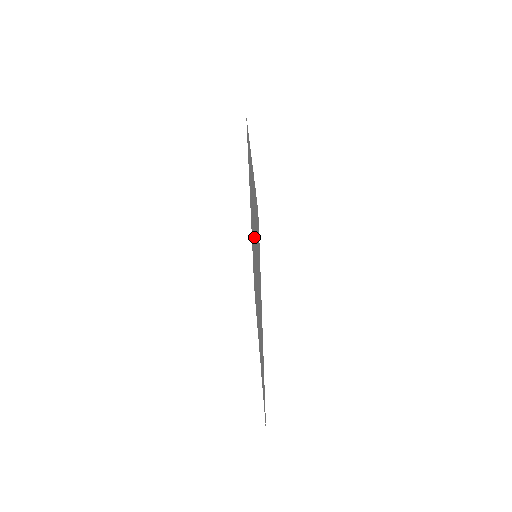
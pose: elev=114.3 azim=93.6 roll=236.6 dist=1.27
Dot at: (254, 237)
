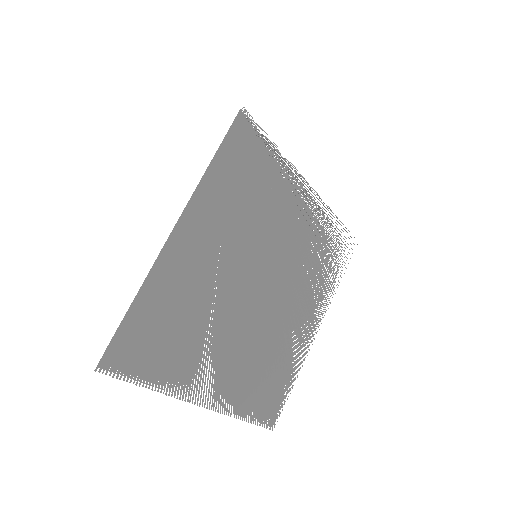
Dot at: (272, 256)
